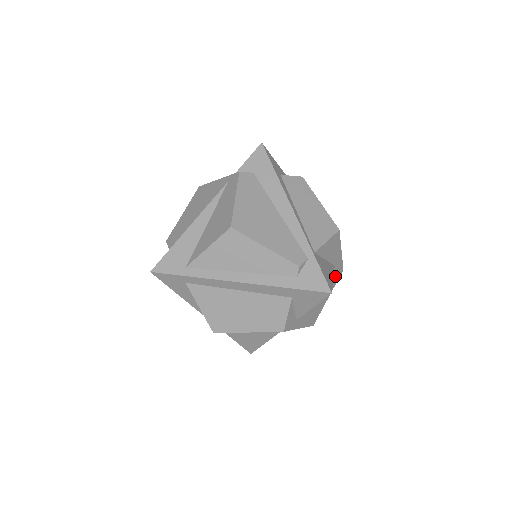
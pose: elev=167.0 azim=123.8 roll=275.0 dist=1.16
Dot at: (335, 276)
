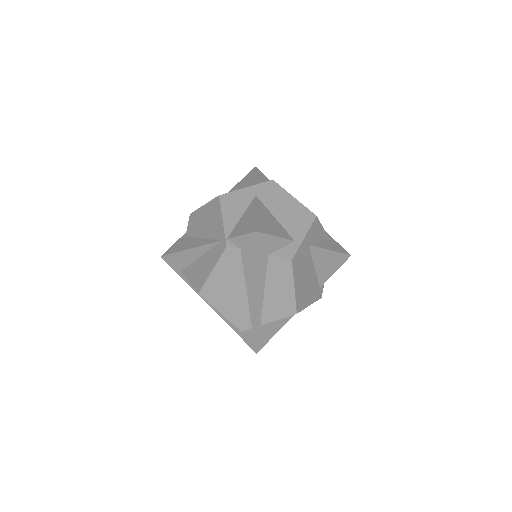
Dot at: occluded
